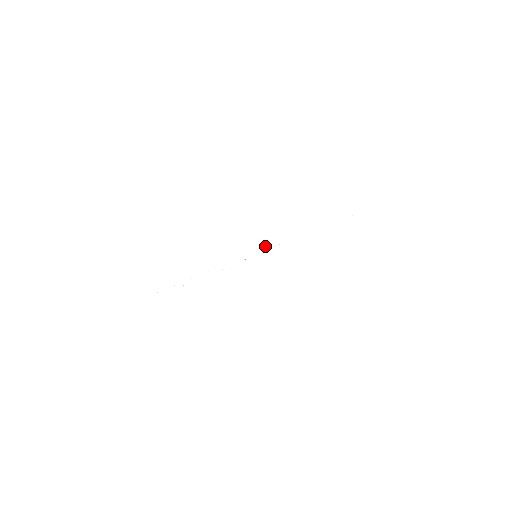
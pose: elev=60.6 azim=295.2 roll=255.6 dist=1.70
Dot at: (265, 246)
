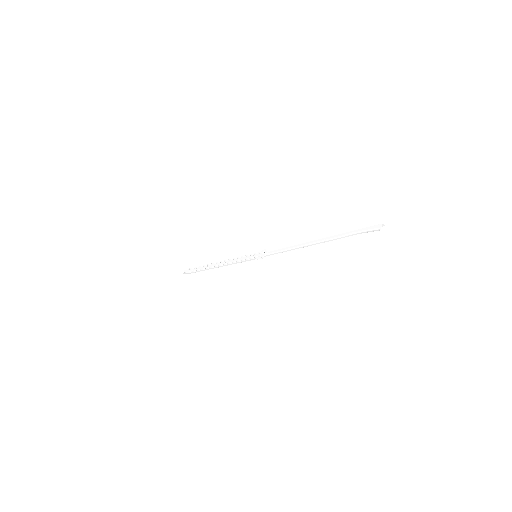
Dot at: occluded
